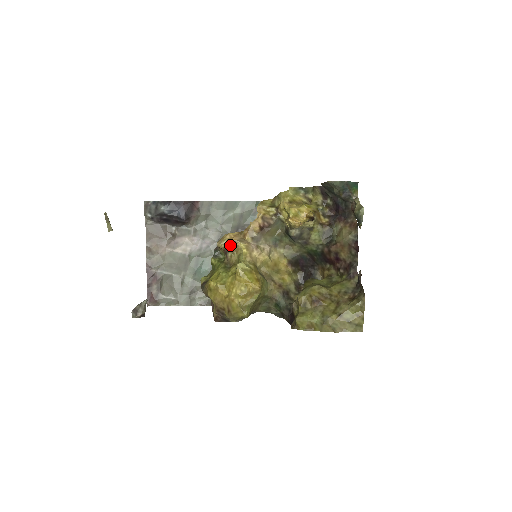
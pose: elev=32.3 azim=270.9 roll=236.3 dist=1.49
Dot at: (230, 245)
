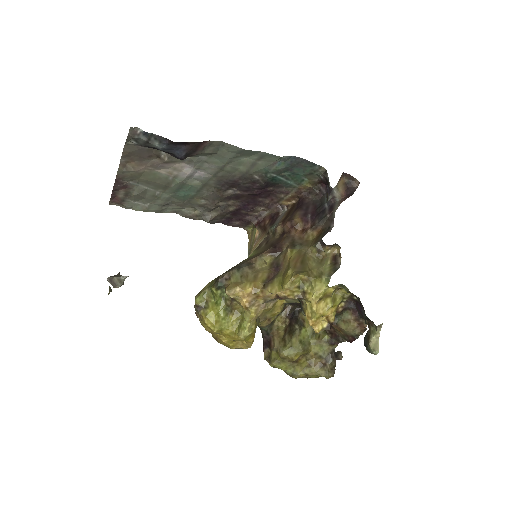
Dot at: (240, 302)
